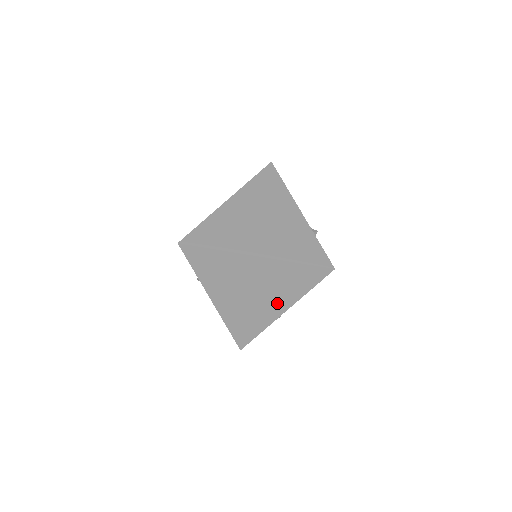
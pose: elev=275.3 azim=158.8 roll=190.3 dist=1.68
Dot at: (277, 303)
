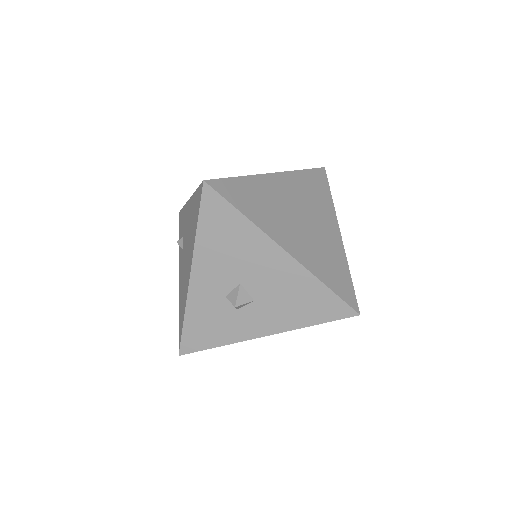
Dot at: (327, 223)
